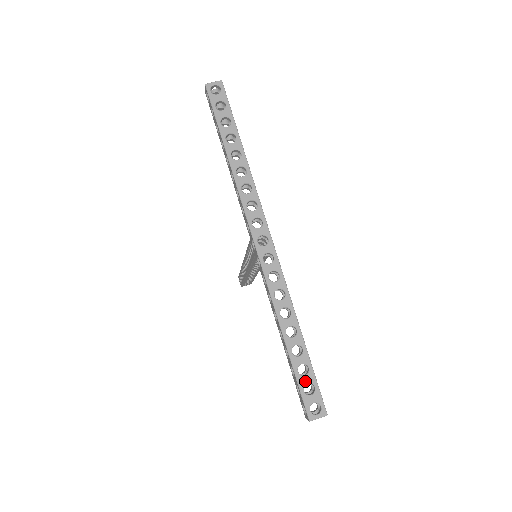
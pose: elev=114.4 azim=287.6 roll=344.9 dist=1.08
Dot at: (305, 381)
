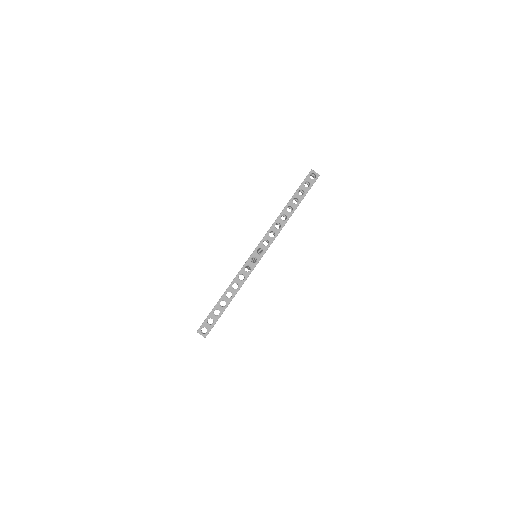
Dot at: (212, 317)
